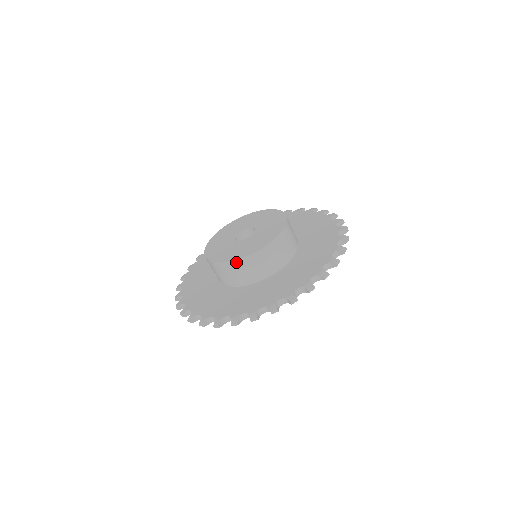
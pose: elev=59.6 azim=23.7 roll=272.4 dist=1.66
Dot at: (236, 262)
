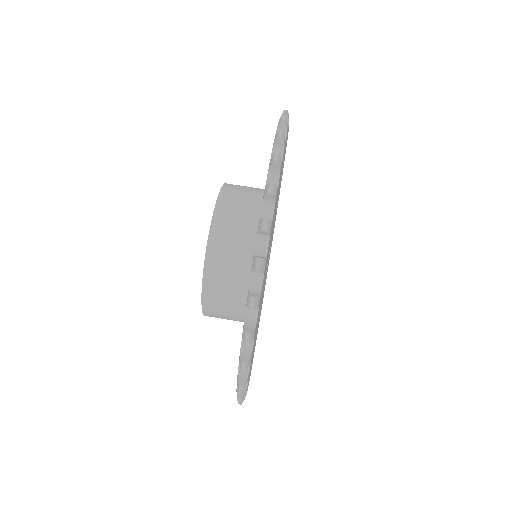
Dot at: (206, 278)
